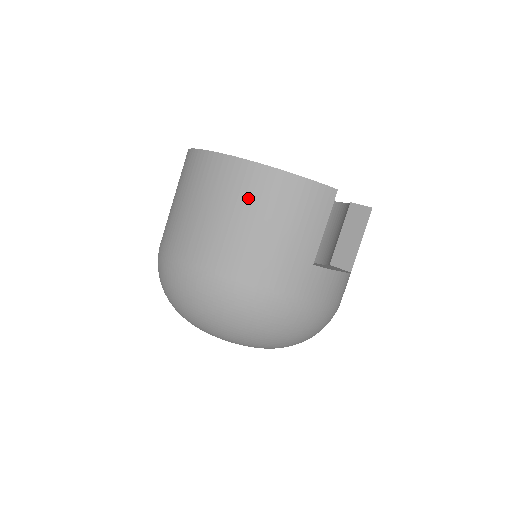
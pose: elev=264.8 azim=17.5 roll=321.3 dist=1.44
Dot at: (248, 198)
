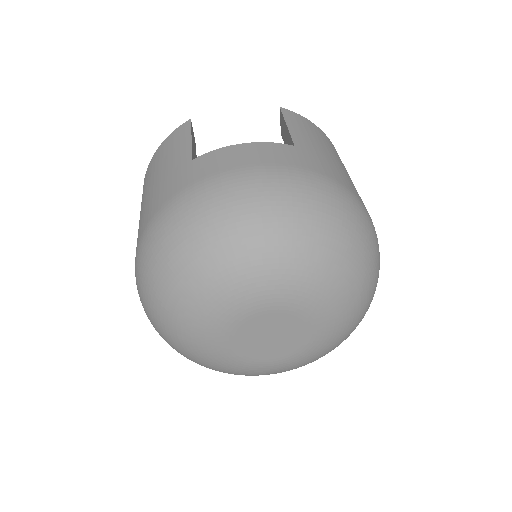
Dot at: occluded
